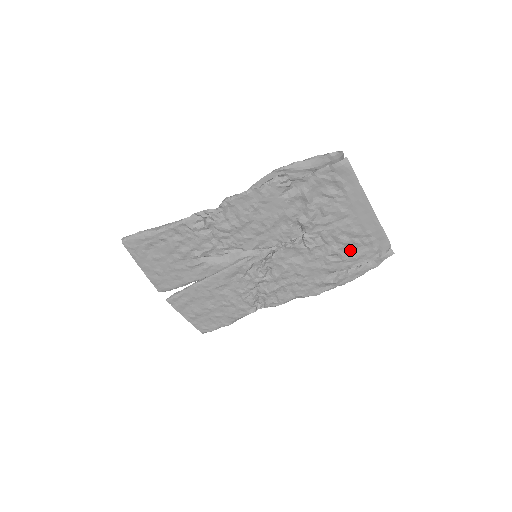
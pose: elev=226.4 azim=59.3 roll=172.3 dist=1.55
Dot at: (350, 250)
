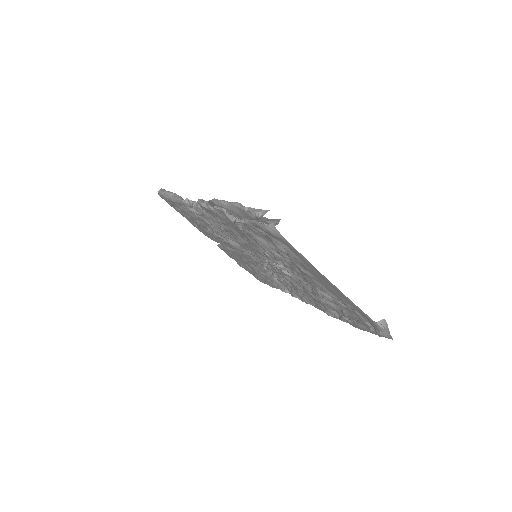
Dot at: (339, 305)
